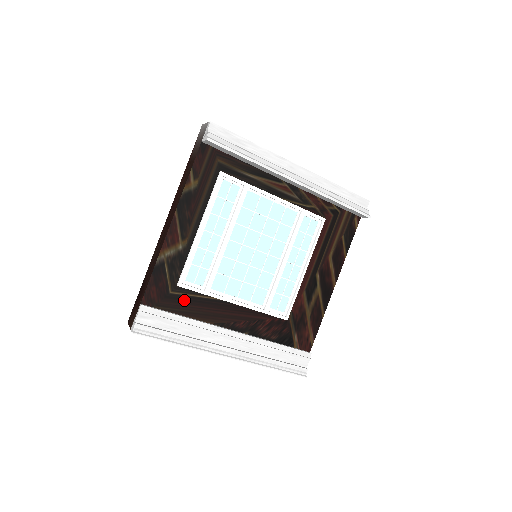
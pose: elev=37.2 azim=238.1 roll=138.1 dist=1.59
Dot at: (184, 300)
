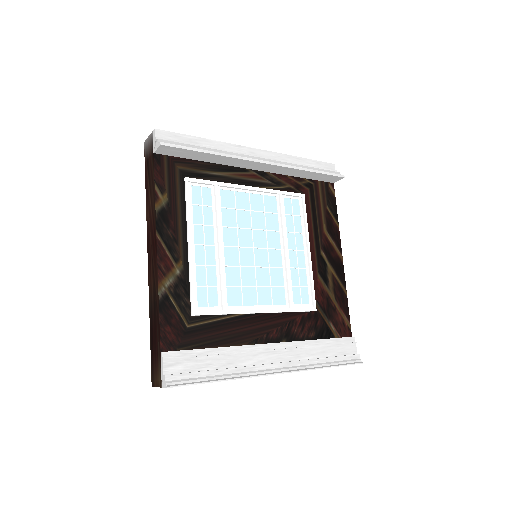
Dot at: (205, 329)
